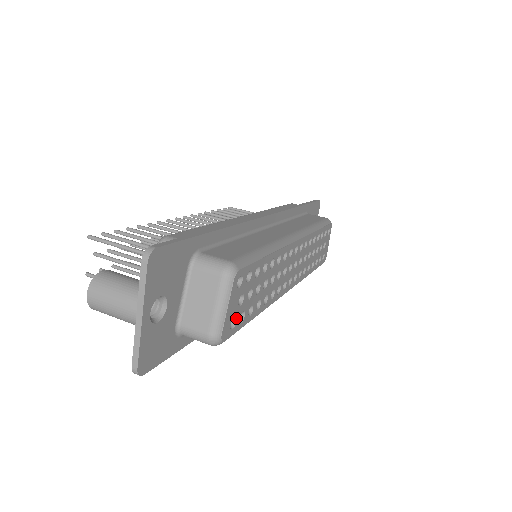
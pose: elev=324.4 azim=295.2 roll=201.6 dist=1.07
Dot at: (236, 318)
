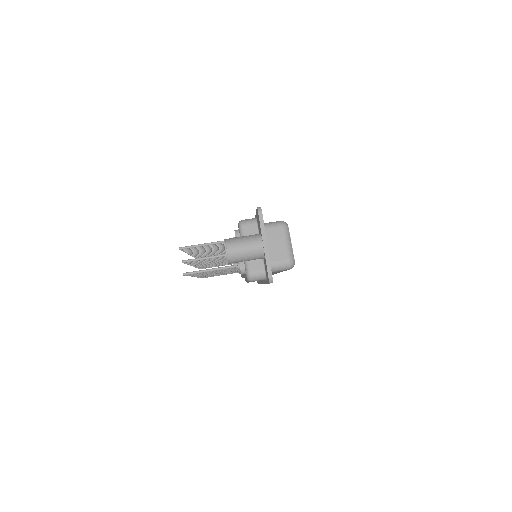
Dot at: occluded
